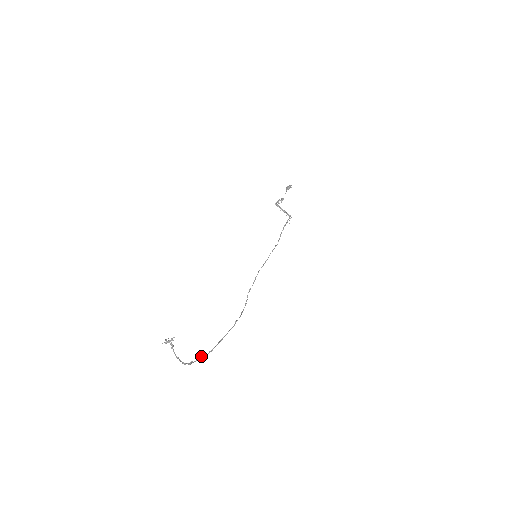
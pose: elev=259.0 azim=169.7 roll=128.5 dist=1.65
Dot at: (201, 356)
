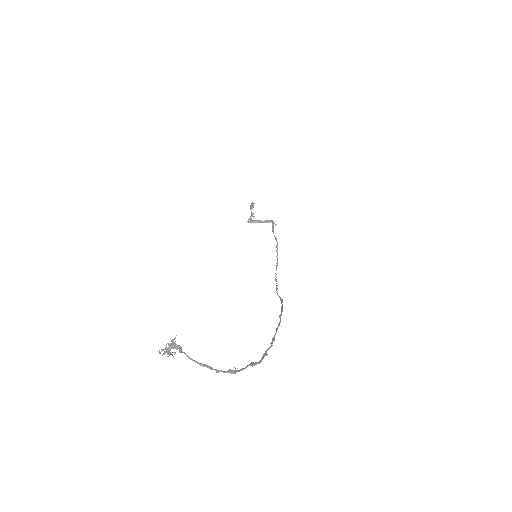
Dot at: occluded
